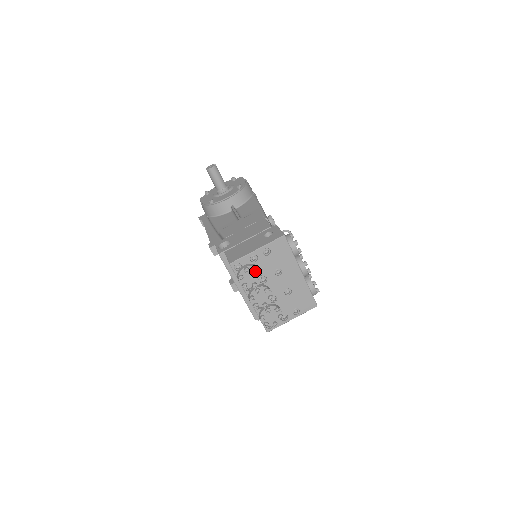
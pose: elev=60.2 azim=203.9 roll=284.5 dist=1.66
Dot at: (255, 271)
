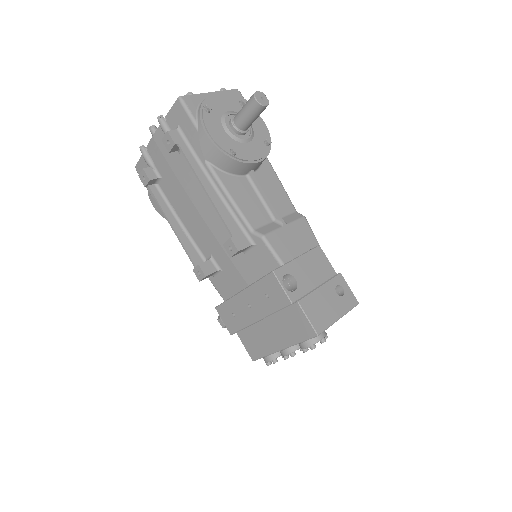
Dot at: occluded
